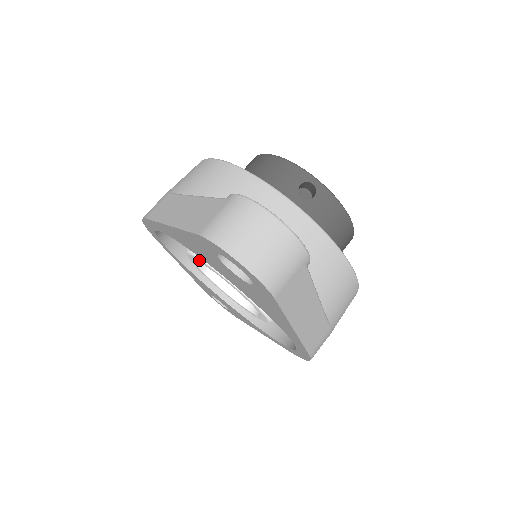
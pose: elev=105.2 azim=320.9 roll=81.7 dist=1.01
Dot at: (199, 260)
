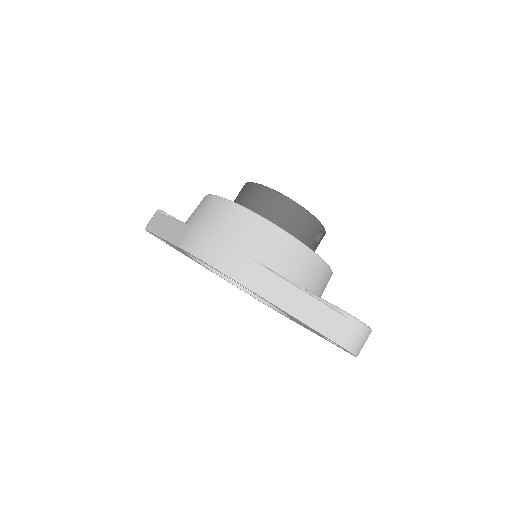
Dot at: occluded
